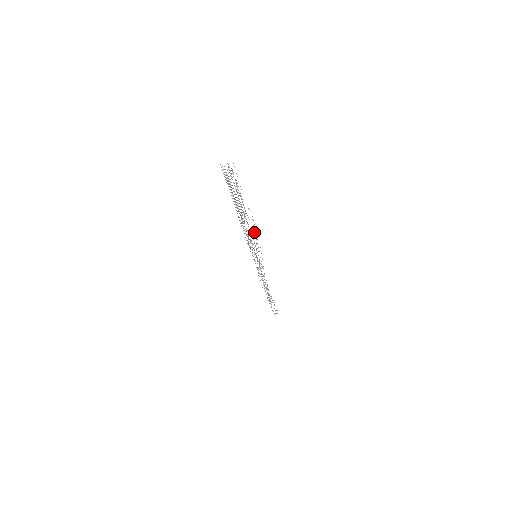
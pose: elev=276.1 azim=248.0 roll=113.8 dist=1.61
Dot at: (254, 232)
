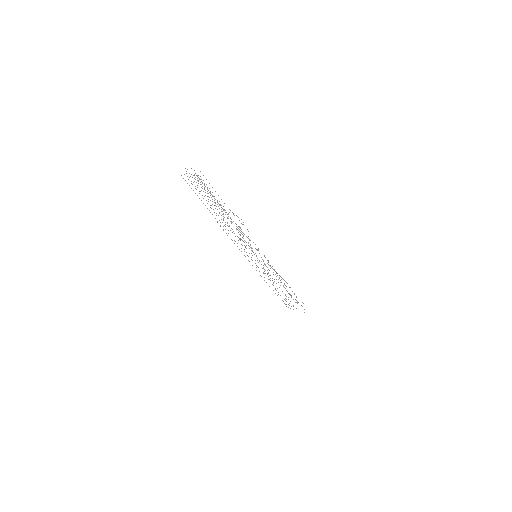
Dot at: (242, 224)
